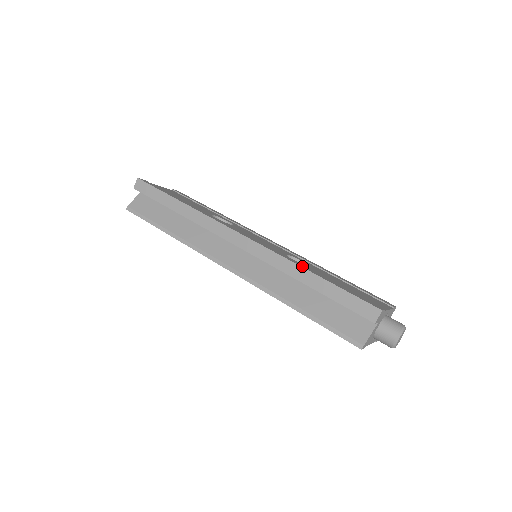
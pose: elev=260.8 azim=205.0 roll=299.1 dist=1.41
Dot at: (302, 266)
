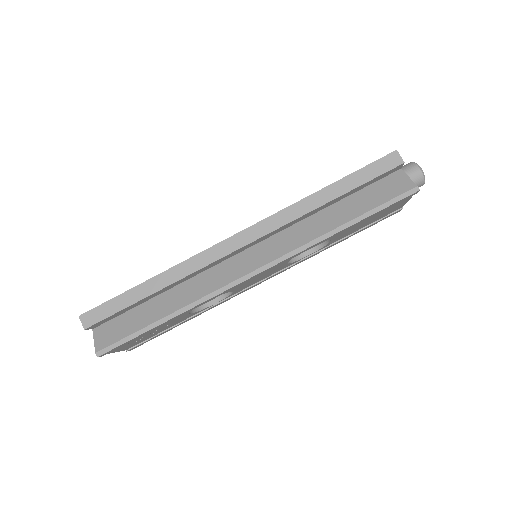
Dot at: (308, 197)
